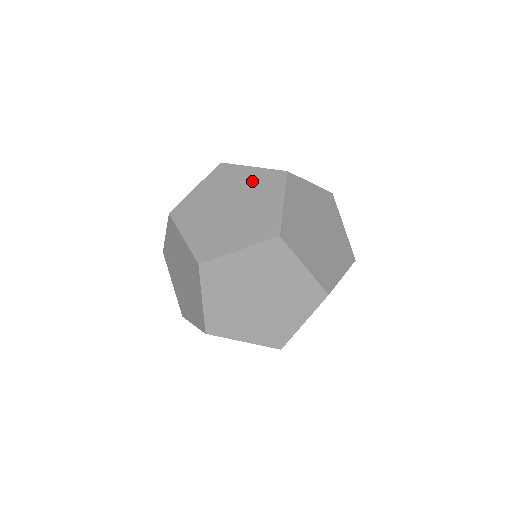
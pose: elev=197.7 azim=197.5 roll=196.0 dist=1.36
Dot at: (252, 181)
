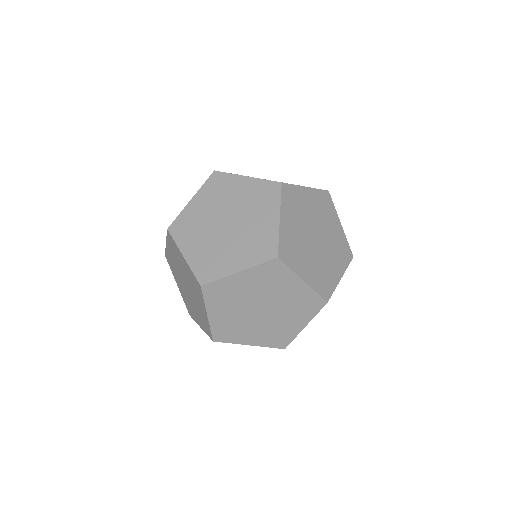
Dot at: (173, 255)
